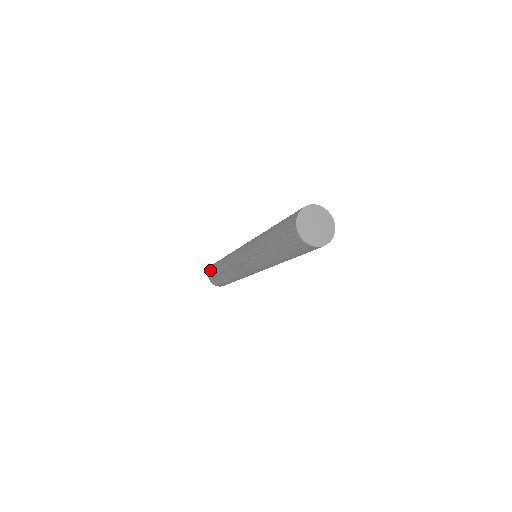
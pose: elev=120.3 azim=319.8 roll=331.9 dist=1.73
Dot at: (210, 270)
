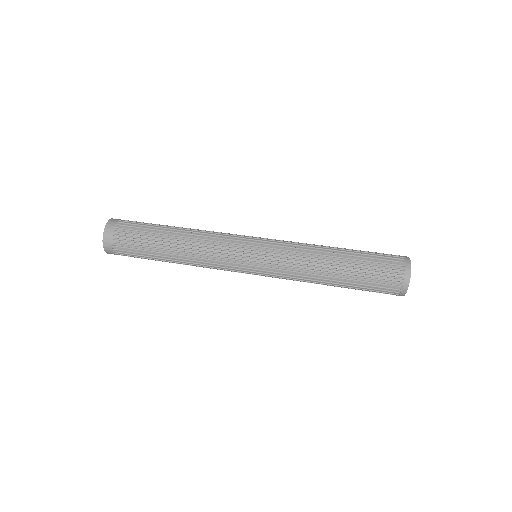
Dot at: (115, 248)
